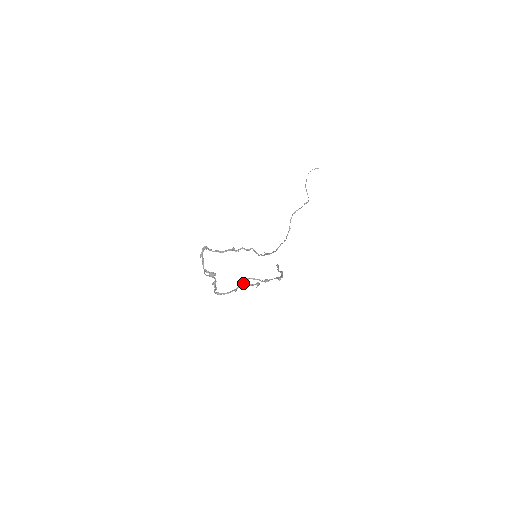
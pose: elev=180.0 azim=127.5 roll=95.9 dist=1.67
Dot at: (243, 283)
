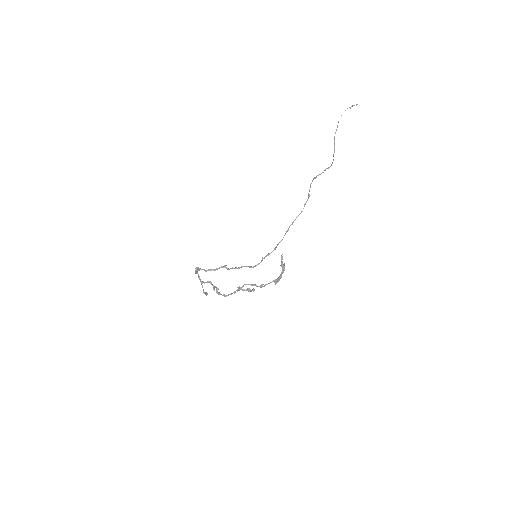
Dot at: (240, 288)
